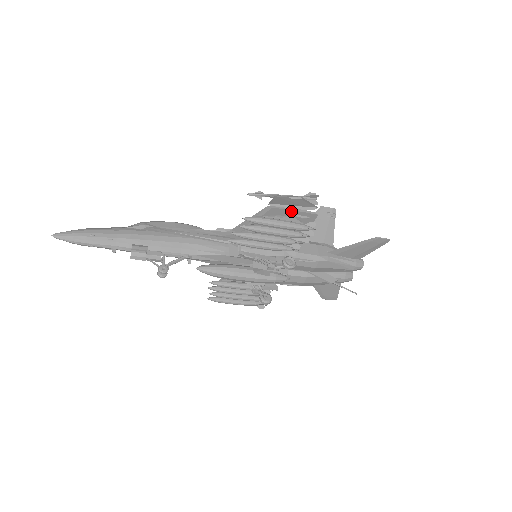
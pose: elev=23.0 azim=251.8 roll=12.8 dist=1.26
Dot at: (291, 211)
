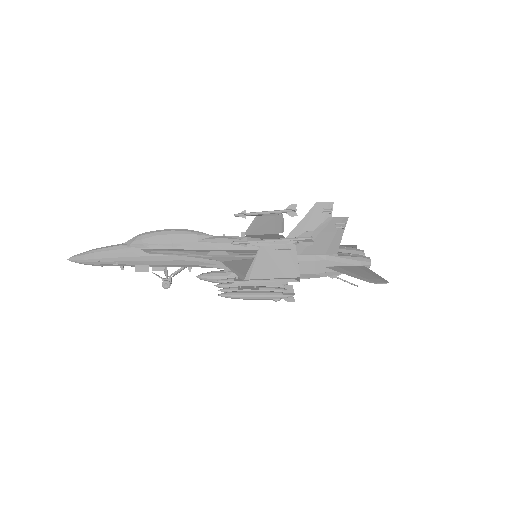
Dot at: (270, 281)
